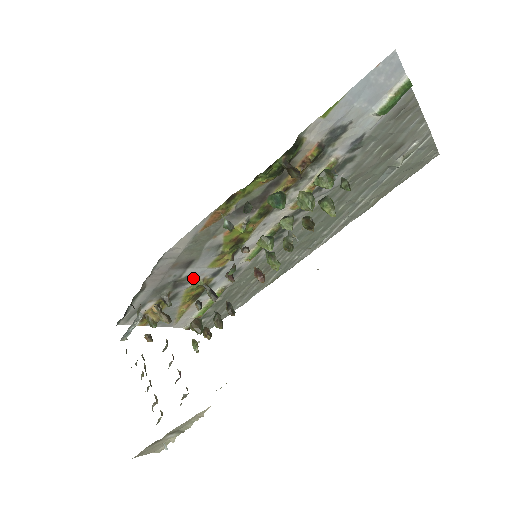
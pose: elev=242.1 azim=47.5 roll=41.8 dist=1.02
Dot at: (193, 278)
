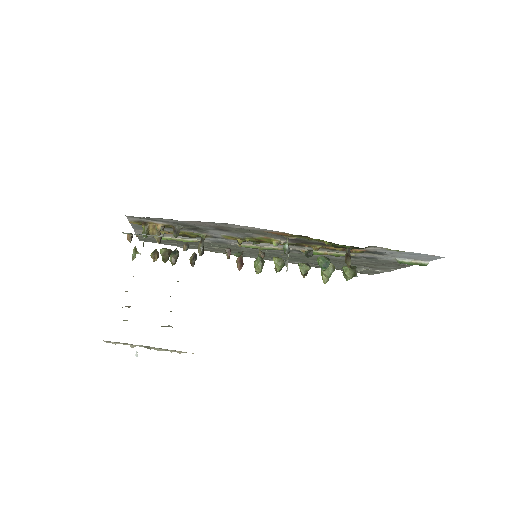
Dot at: (205, 232)
